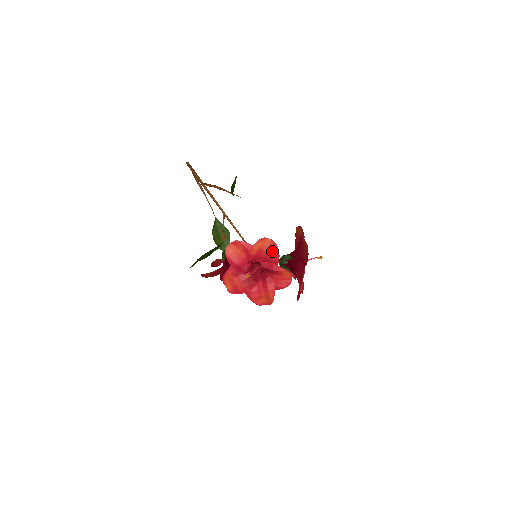
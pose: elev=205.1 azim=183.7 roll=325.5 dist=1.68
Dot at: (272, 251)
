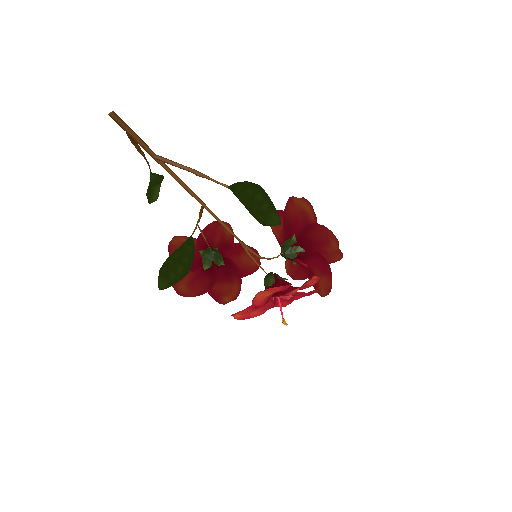
Dot at: (311, 284)
